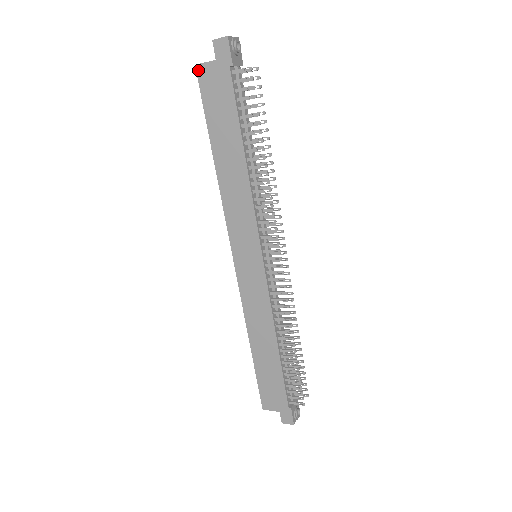
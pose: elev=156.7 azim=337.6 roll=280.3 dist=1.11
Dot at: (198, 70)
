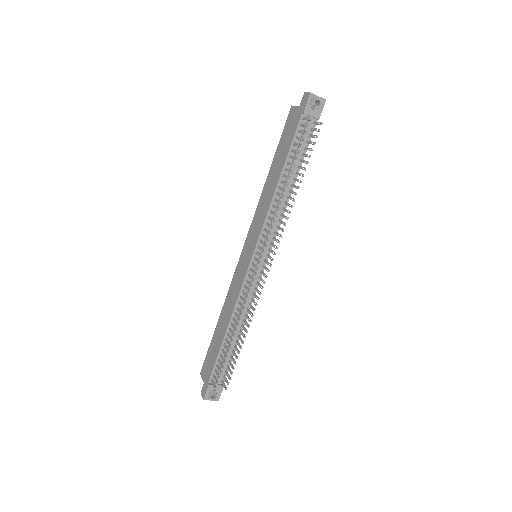
Dot at: (291, 109)
